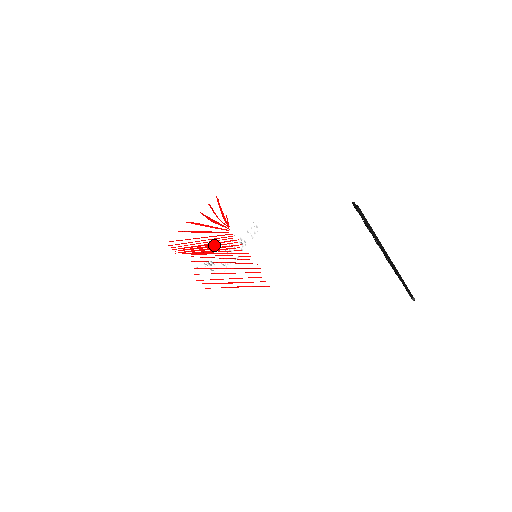
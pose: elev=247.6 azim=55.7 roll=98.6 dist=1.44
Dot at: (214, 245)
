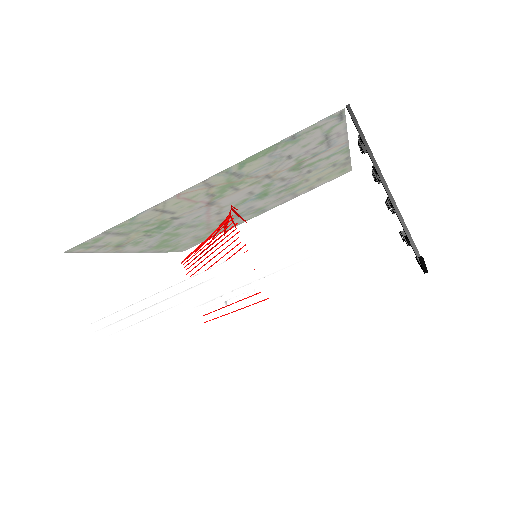
Dot at: (217, 243)
